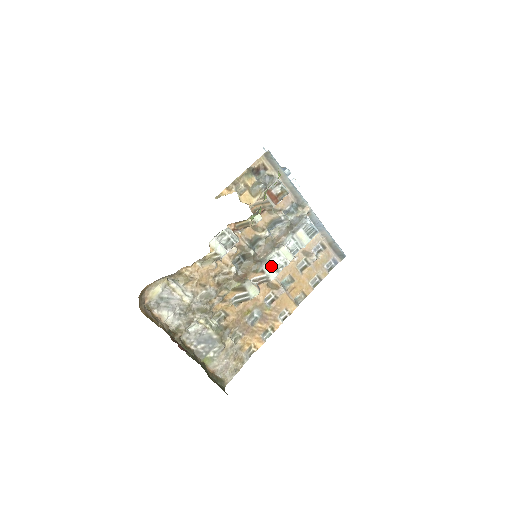
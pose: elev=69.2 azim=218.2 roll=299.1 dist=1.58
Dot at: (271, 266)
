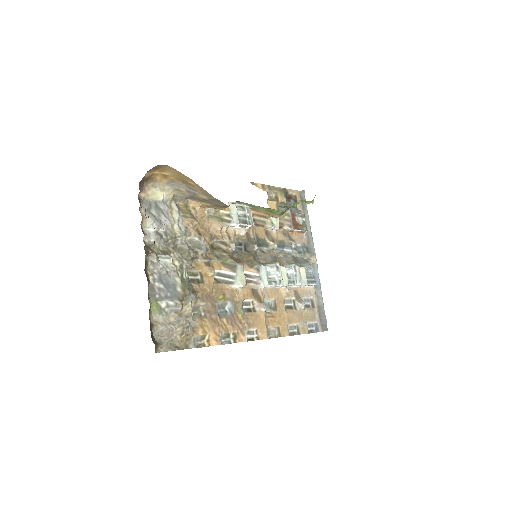
Dot at: (267, 272)
